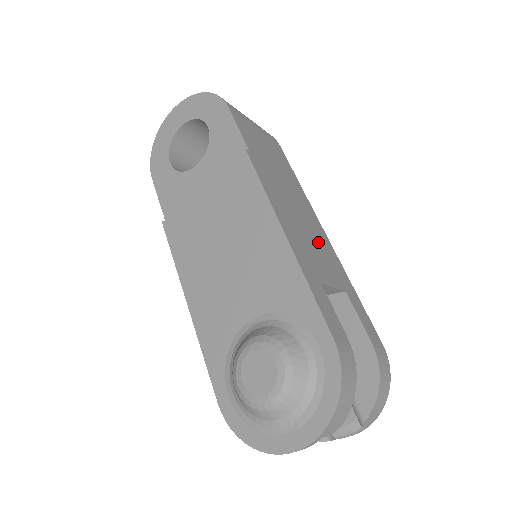
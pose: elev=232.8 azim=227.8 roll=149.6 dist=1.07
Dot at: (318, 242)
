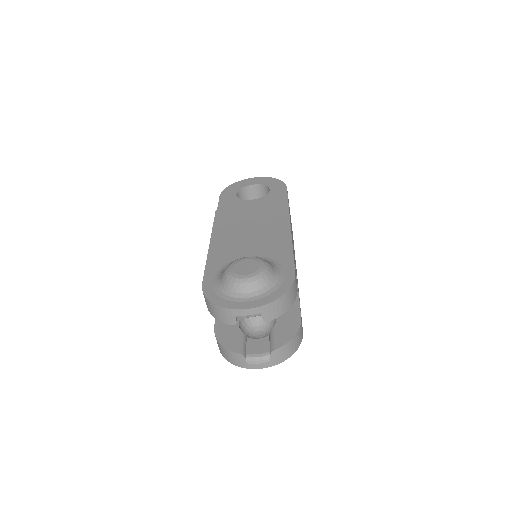
Dot at: occluded
